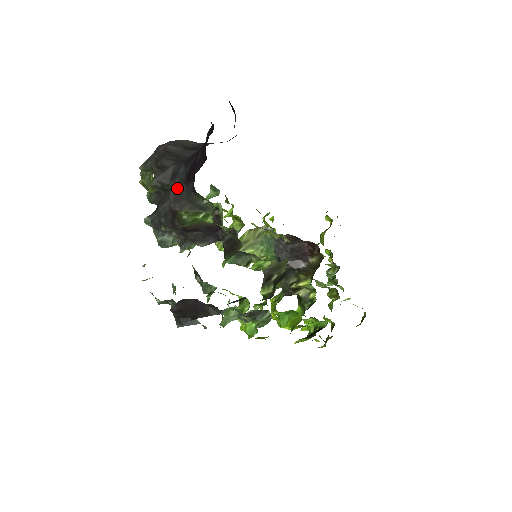
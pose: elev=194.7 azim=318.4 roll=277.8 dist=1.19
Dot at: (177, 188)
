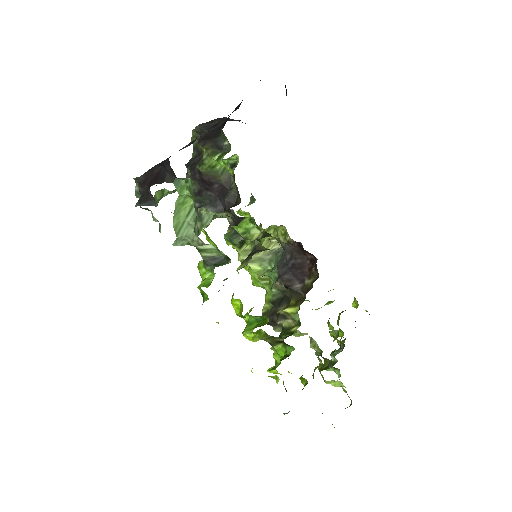
Dot at: (210, 131)
